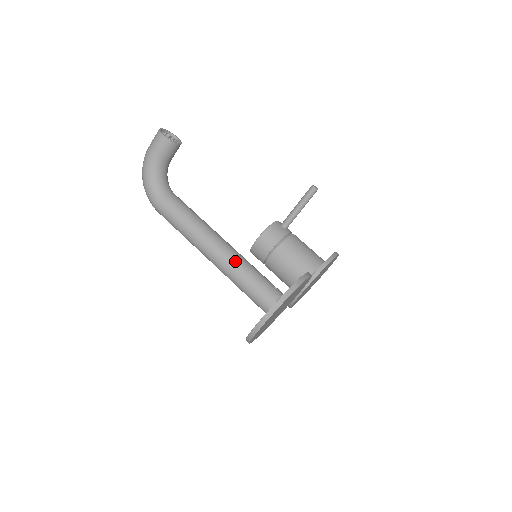
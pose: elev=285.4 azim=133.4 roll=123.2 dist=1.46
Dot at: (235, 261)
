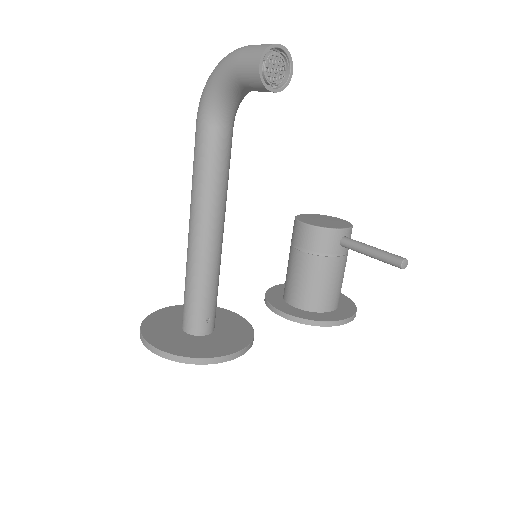
Dot at: (200, 264)
